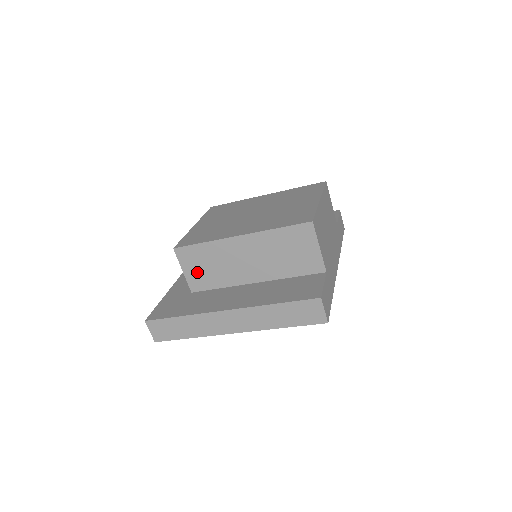
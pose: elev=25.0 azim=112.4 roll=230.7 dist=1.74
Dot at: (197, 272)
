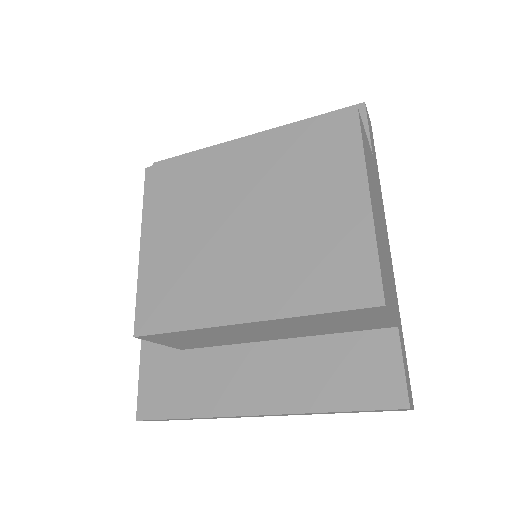
Dot at: (183, 342)
